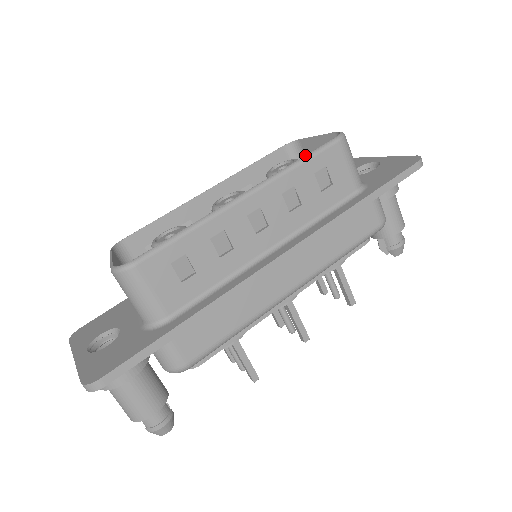
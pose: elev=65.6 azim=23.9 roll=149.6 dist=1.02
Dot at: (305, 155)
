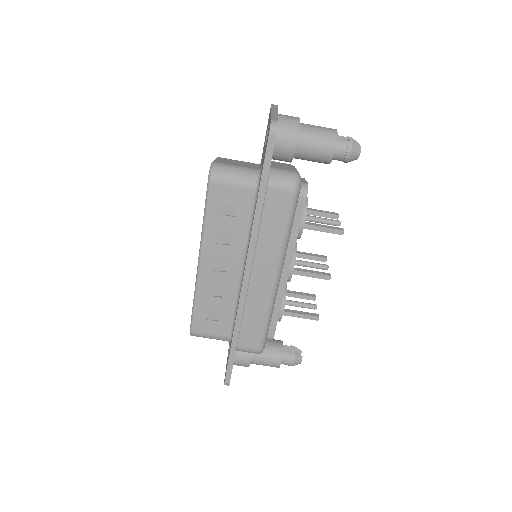
Dot at: (204, 210)
